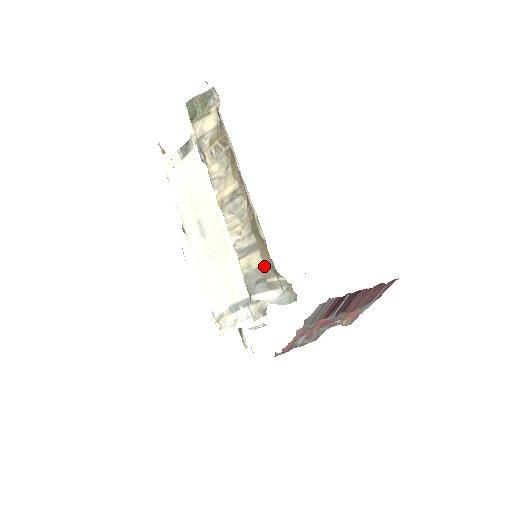
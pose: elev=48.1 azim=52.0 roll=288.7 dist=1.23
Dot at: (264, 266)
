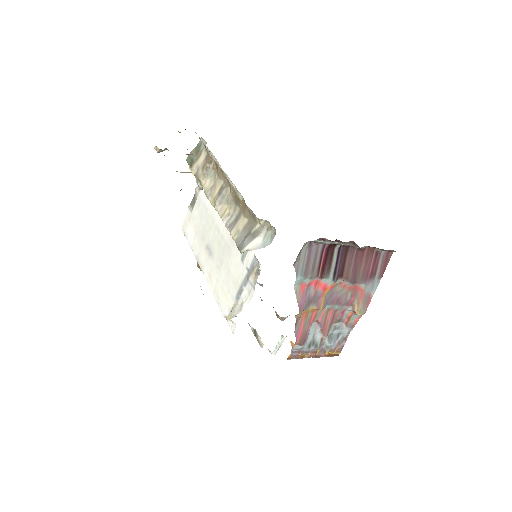
Dot at: (248, 223)
